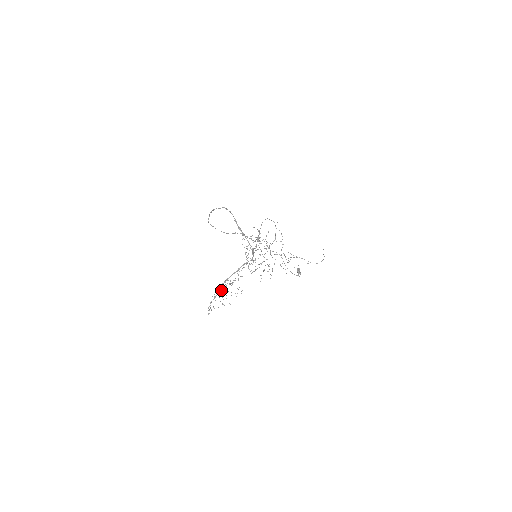
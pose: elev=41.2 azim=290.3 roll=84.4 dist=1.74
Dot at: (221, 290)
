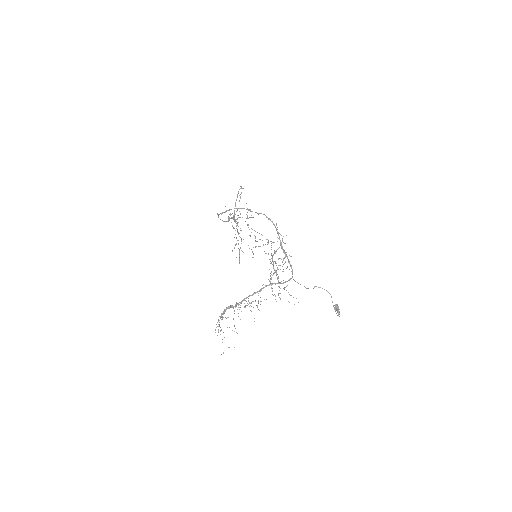
Dot at: (230, 306)
